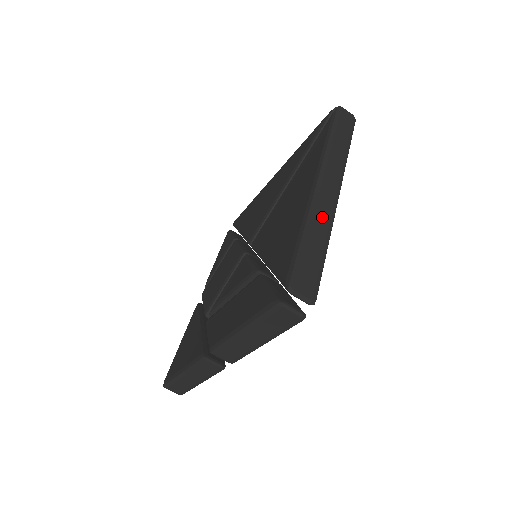
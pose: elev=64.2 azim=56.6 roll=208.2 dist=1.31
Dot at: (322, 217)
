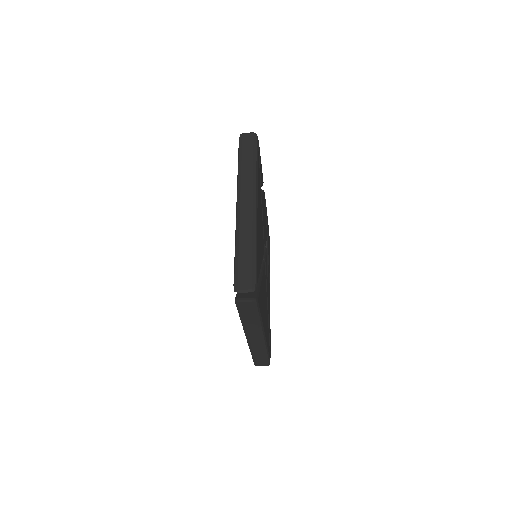
Dot at: (258, 349)
